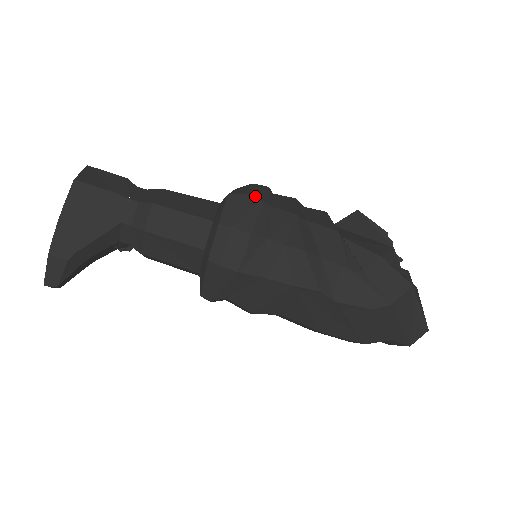
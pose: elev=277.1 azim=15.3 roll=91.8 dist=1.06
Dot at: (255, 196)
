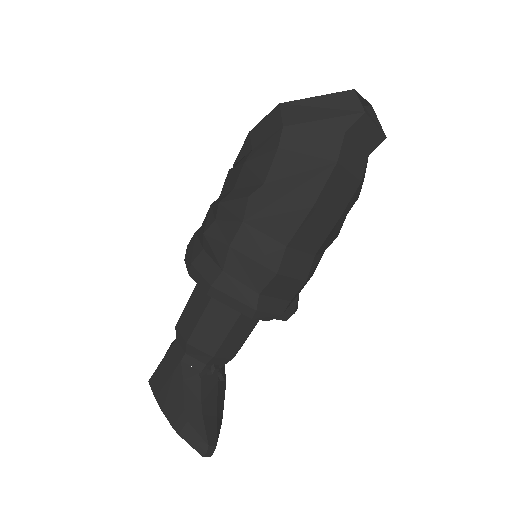
Dot at: occluded
